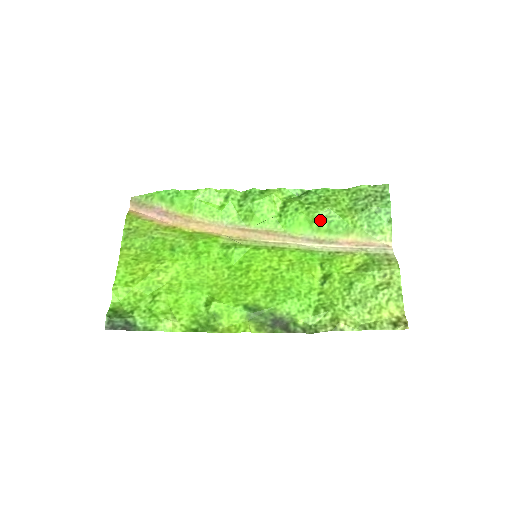
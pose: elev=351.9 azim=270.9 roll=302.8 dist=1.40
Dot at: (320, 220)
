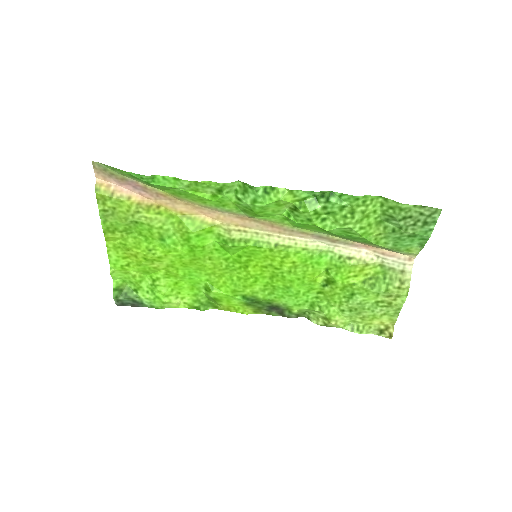
Dot at: (337, 232)
